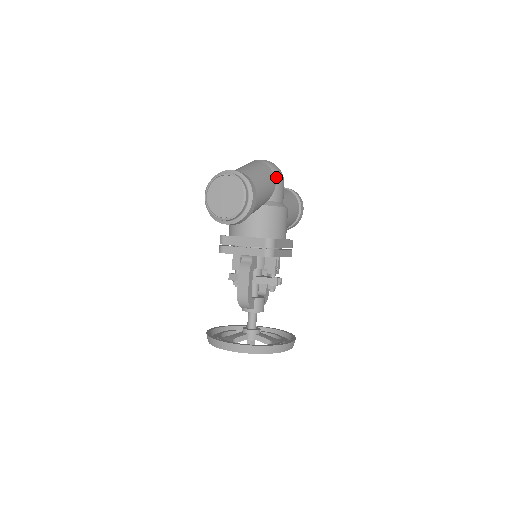
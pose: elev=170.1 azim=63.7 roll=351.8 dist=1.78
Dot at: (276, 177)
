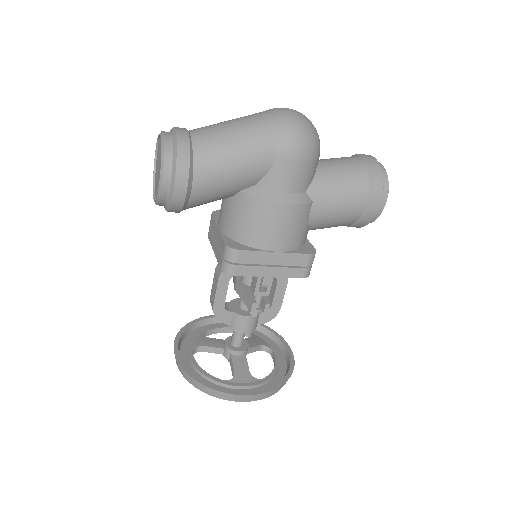
Dot at: (277, 148)
